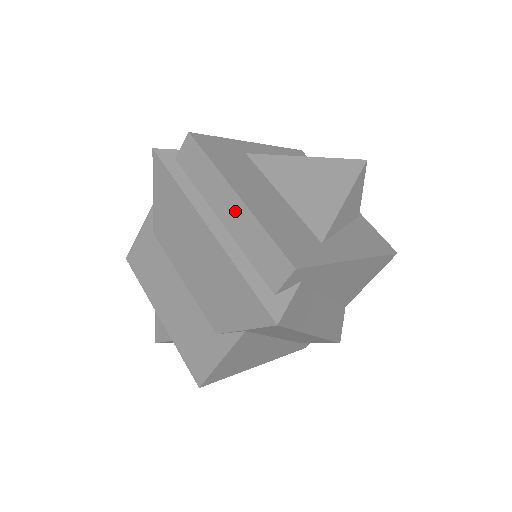
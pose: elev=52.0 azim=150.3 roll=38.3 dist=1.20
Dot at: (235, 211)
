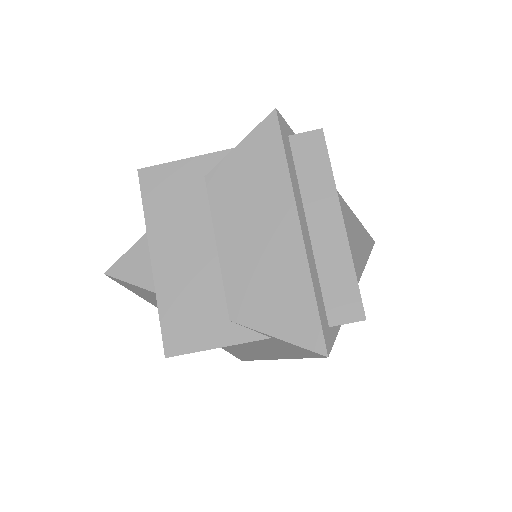
Dot at: (332, 232)
